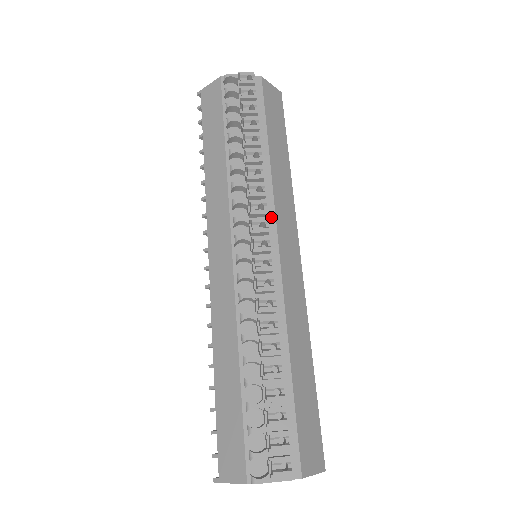
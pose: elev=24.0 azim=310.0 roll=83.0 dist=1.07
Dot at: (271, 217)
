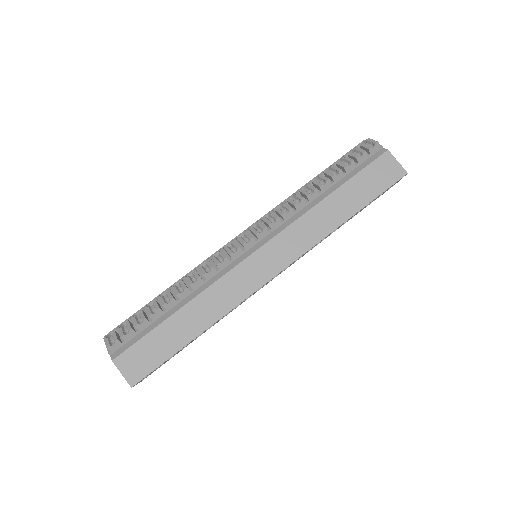
Dot at: (275, 233)
